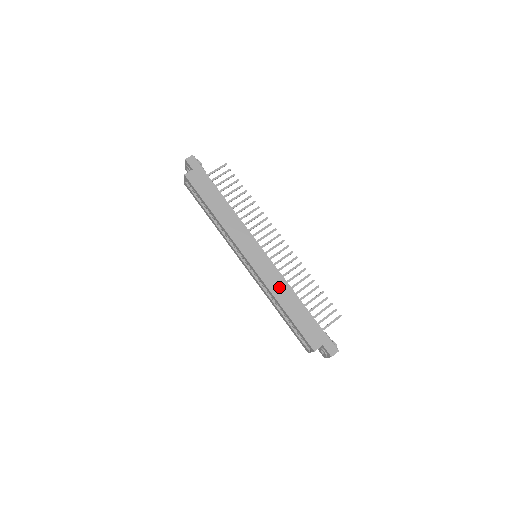
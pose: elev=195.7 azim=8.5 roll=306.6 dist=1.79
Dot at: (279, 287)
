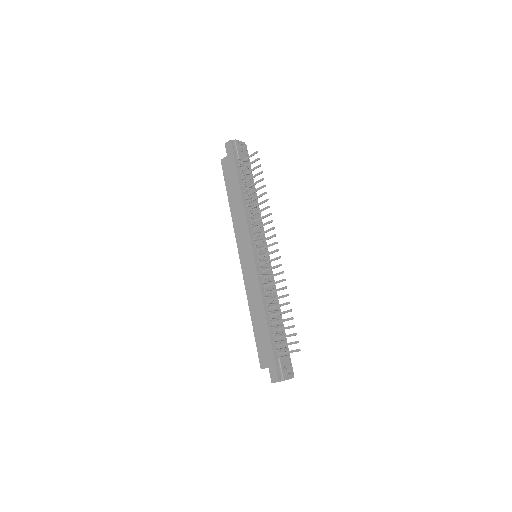
Dot at: (254, 296)
